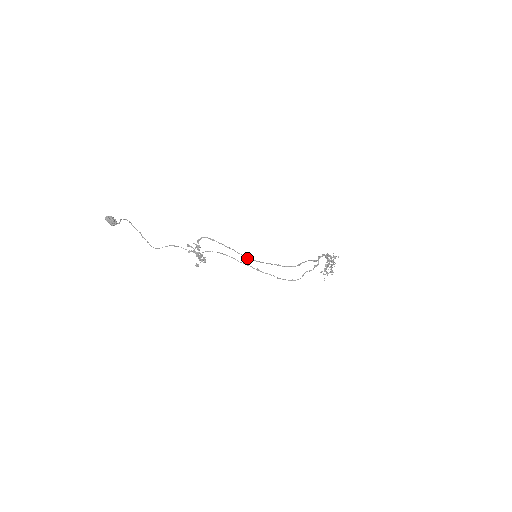
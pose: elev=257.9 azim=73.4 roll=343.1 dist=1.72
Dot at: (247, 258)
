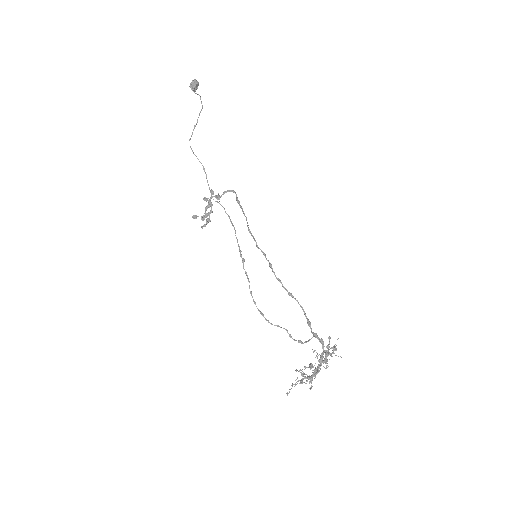
Dot at: occluded
